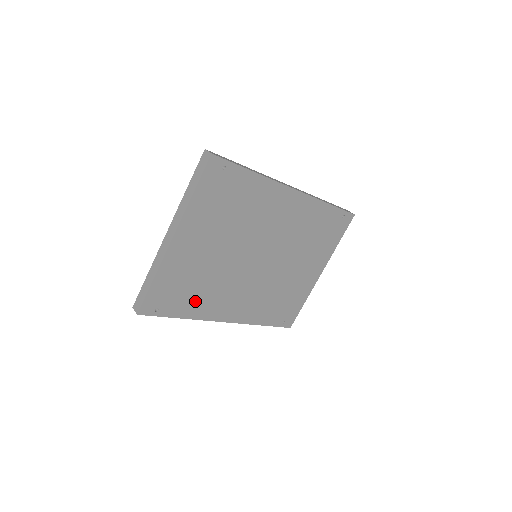
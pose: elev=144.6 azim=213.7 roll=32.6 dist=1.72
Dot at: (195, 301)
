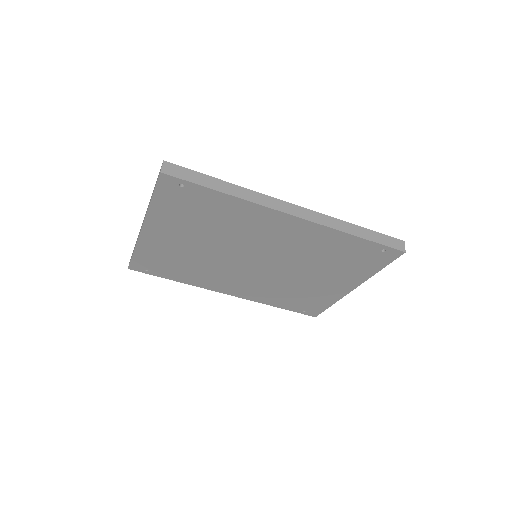
Dot at: (186, 273)
